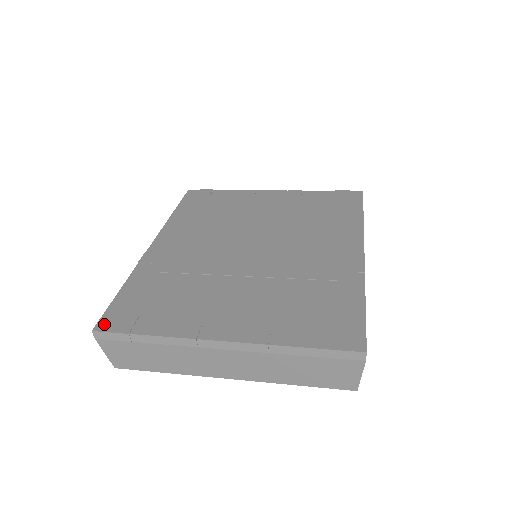
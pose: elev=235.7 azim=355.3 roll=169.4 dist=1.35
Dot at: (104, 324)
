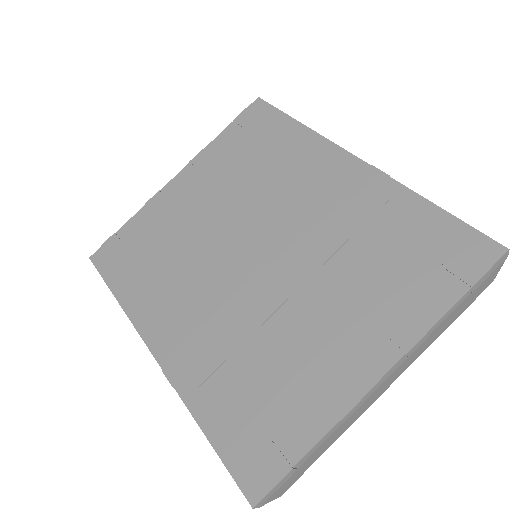
Dot at: (252, 487)
